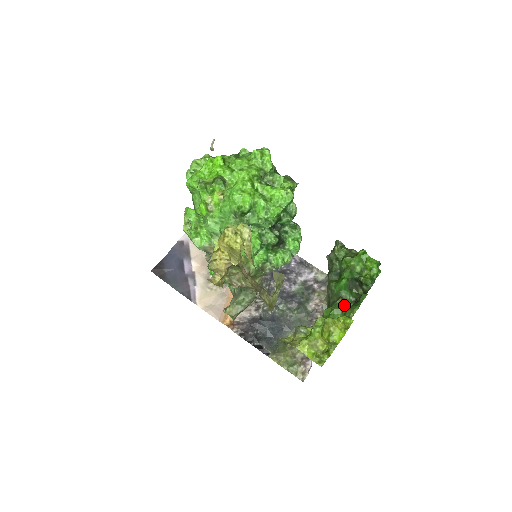
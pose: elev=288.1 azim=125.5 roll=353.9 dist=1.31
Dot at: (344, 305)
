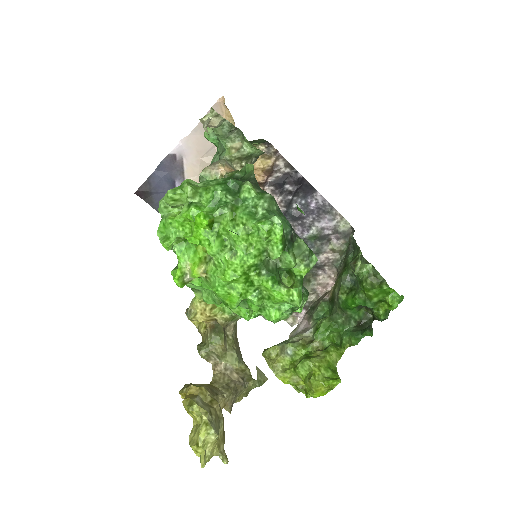
Dot at: (345, 325)
